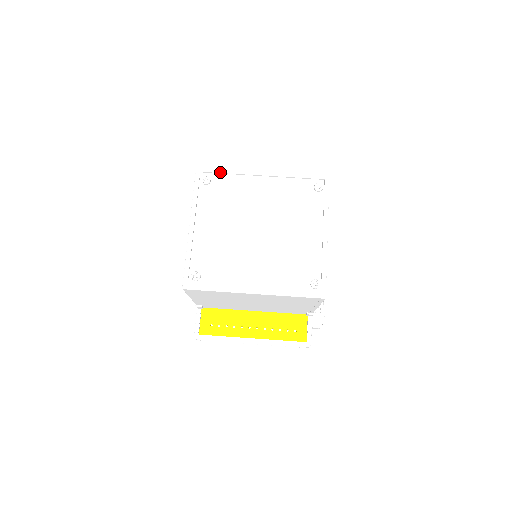
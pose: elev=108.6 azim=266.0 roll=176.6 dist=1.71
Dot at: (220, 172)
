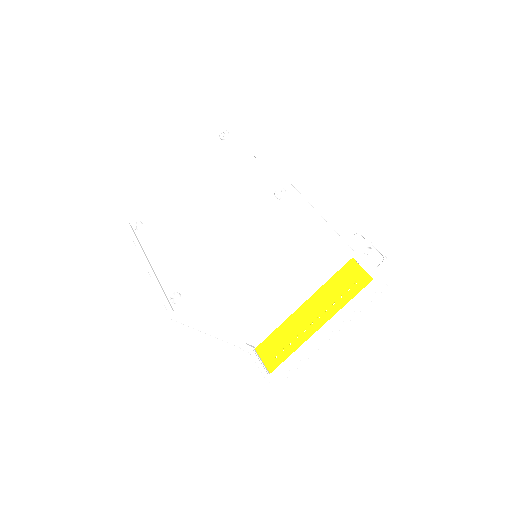
Dot at: (144, 209)
